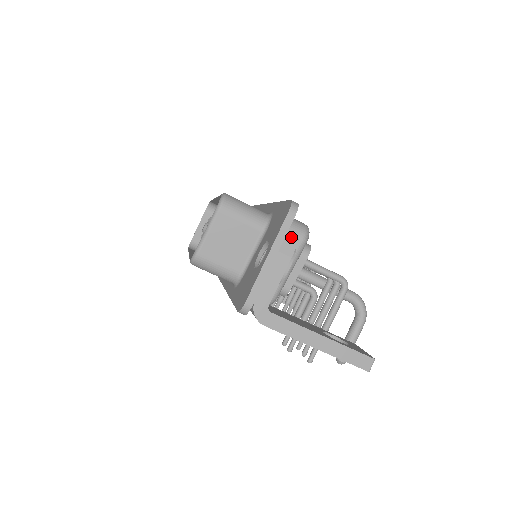
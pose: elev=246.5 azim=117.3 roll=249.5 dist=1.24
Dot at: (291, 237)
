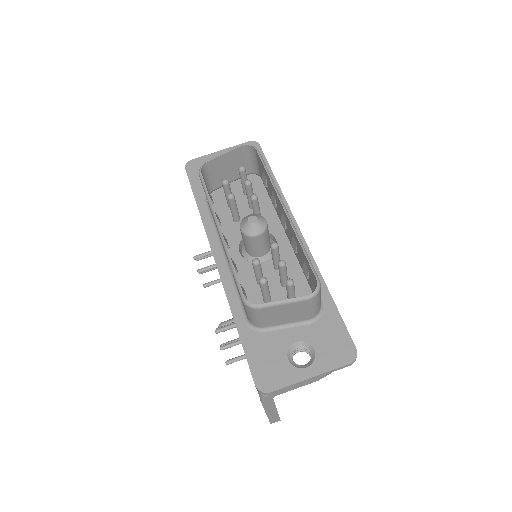
Dot at: occluded
